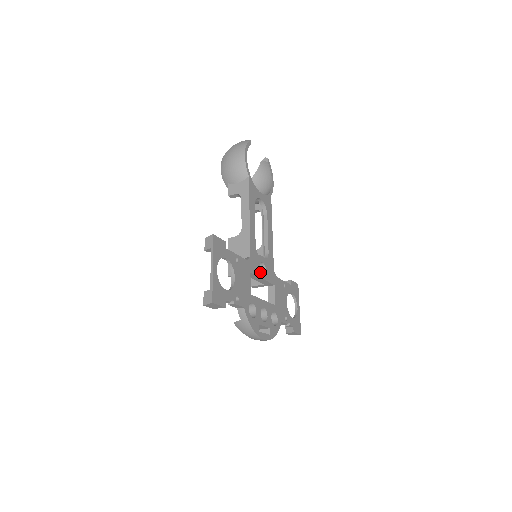
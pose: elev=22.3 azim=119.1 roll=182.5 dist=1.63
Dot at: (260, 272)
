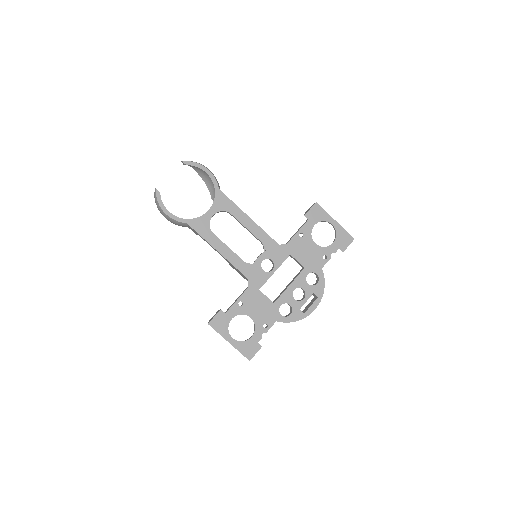
Dot at: (267, 272)
